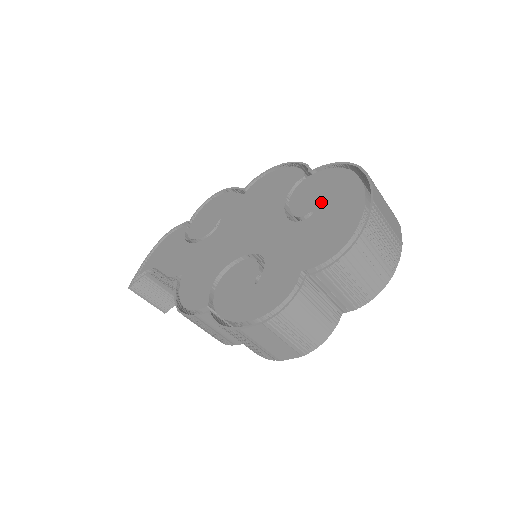
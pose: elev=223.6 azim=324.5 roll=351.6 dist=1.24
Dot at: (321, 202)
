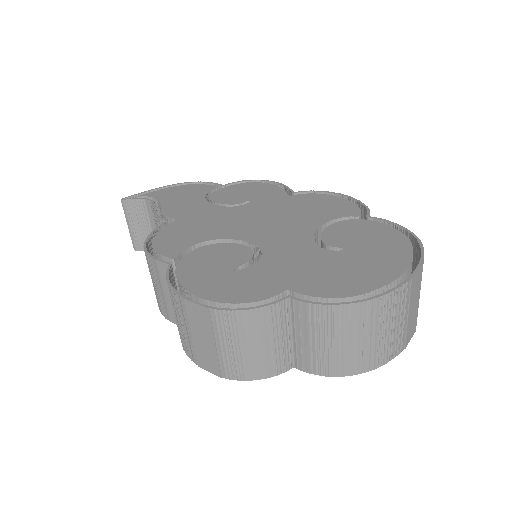
Dot at: (358, 246)
